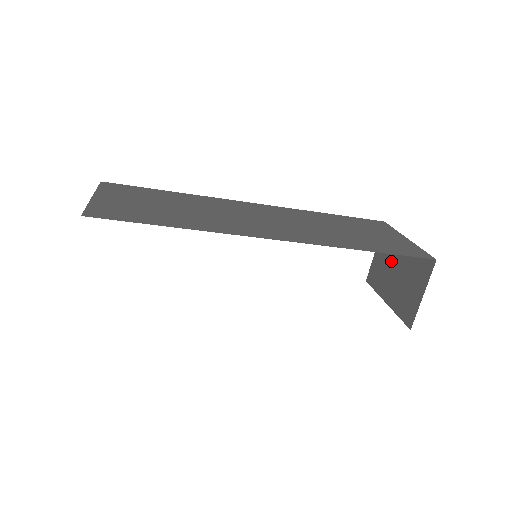
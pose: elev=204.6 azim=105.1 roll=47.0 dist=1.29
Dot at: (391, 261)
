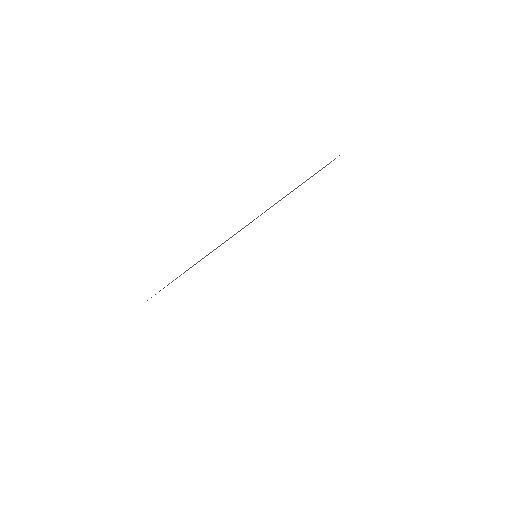
Dot at: occluded
